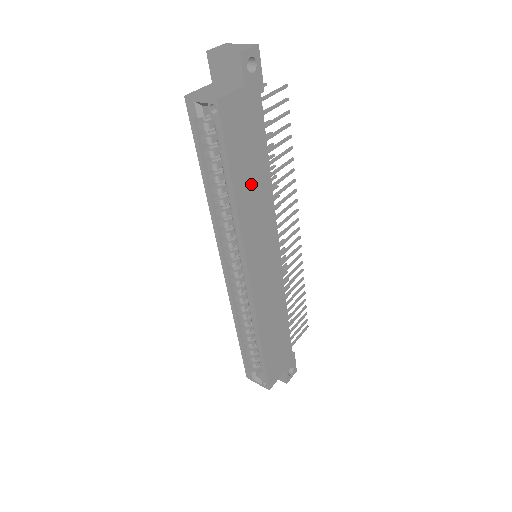
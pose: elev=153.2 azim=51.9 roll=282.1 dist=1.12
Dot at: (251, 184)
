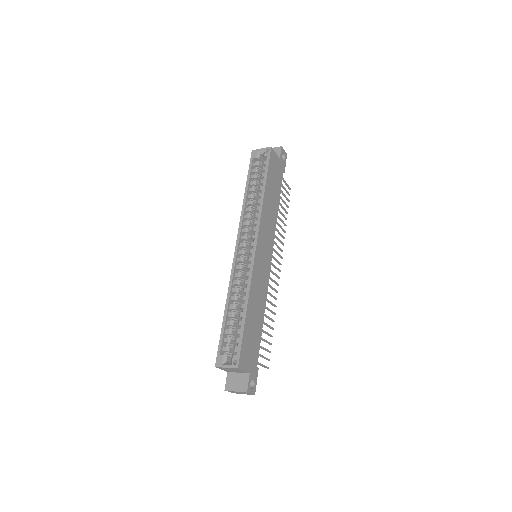
Dot at: (271, 199)
